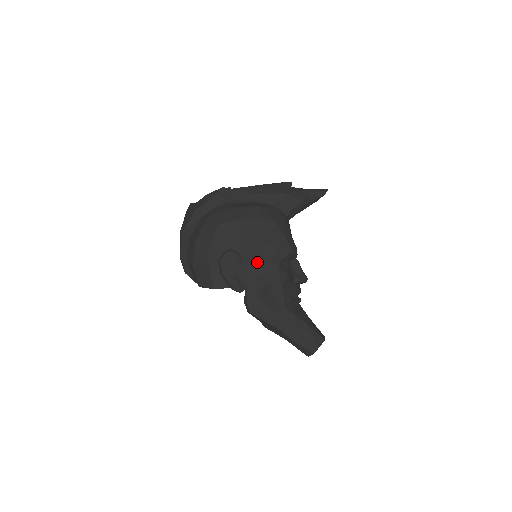
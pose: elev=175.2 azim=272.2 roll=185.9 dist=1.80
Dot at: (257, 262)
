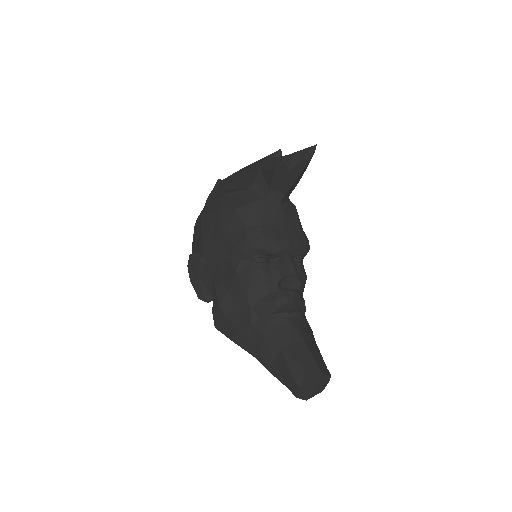
Dot at: (218, 264)
